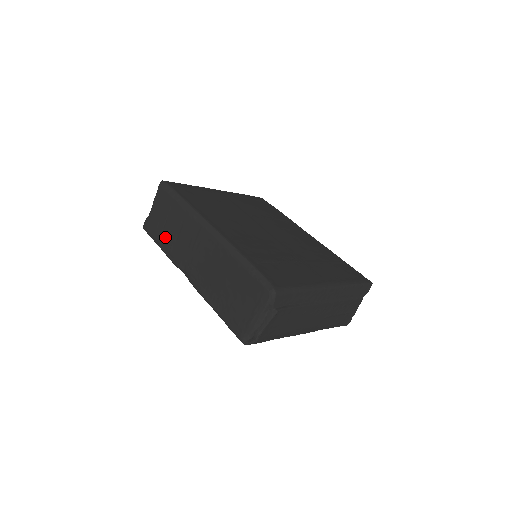
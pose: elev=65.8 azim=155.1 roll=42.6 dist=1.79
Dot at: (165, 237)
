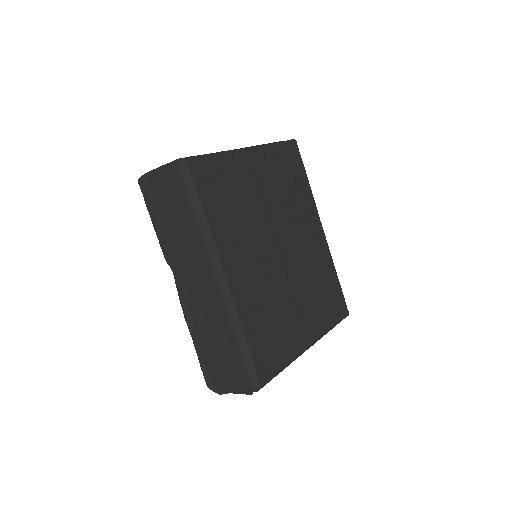
Dot at: (163, 225)
